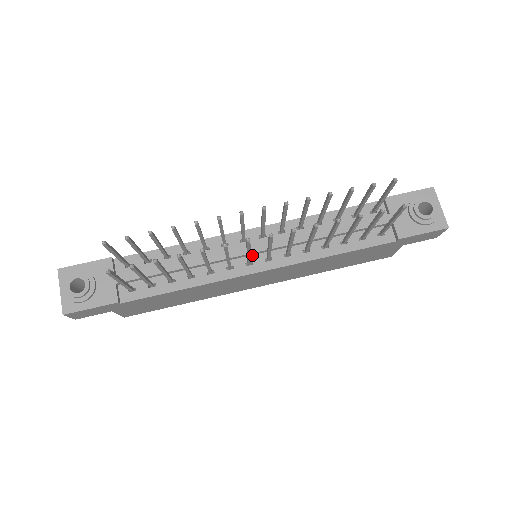
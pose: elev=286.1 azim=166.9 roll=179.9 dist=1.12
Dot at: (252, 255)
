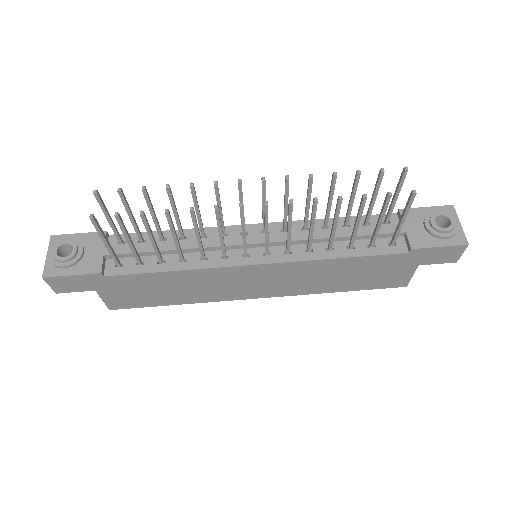
Dot at: (250, 248)
